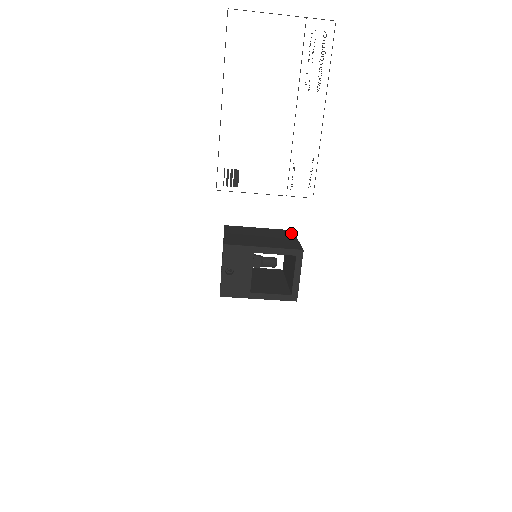
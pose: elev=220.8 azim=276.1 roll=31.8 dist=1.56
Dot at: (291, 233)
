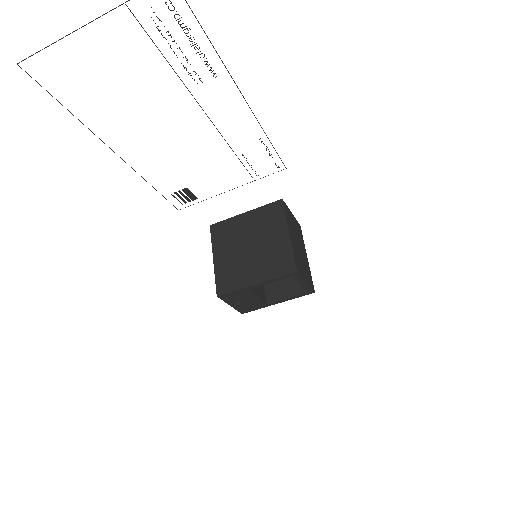
Dot at: (280, 213)
